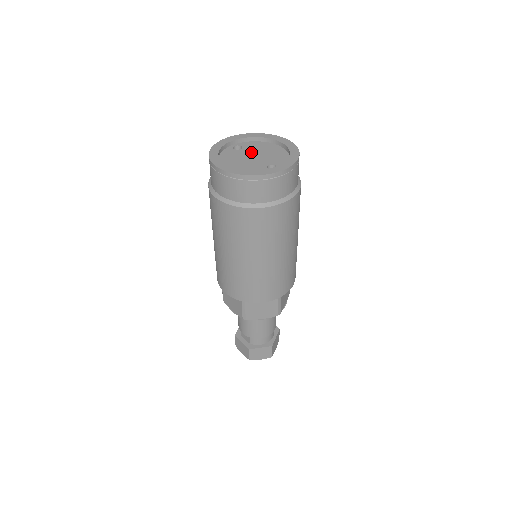
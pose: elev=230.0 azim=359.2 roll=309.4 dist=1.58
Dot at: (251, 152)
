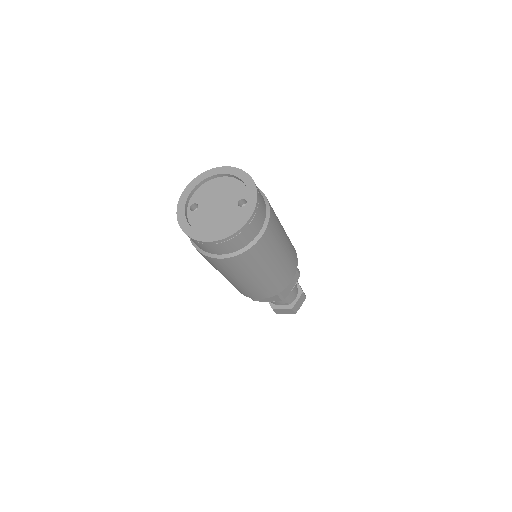
Dot at: (209, 202)
